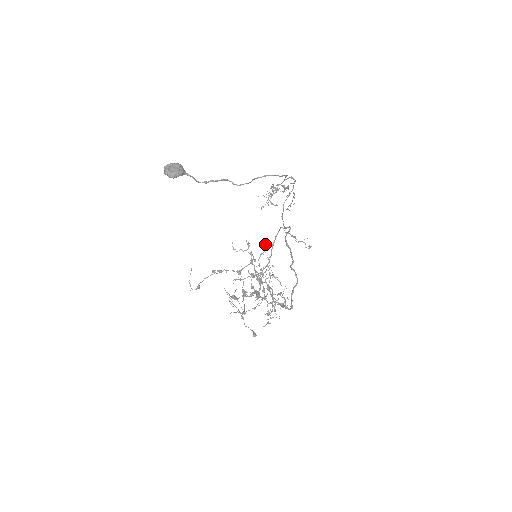
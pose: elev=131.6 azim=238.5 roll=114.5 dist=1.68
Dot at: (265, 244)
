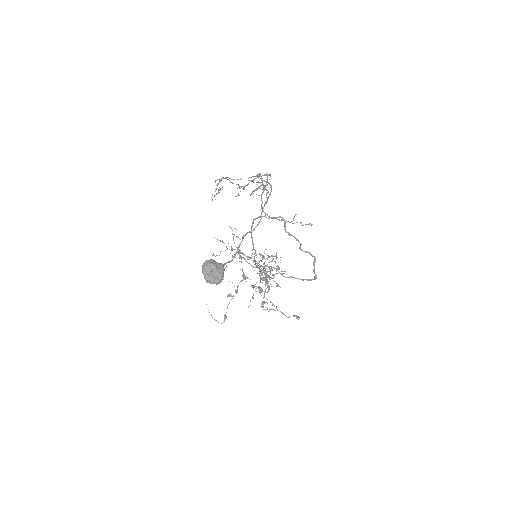
Dot at: (231, 228)
